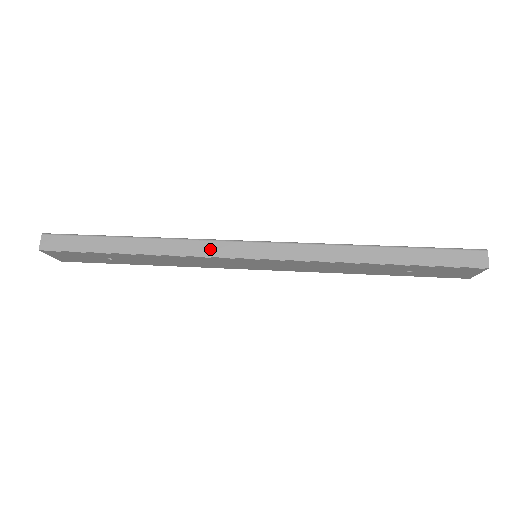
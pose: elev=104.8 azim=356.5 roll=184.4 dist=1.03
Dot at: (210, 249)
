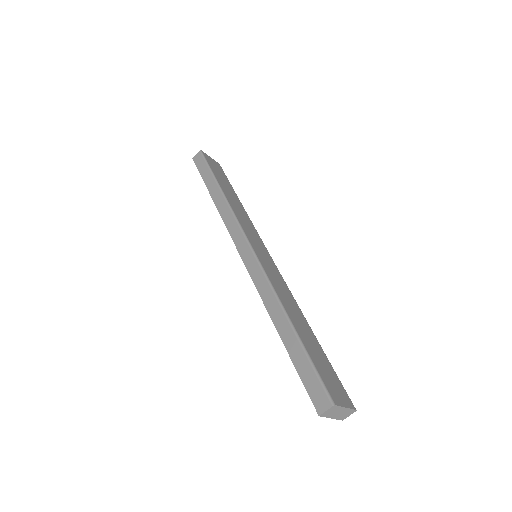
Dot at: (232, 227)
